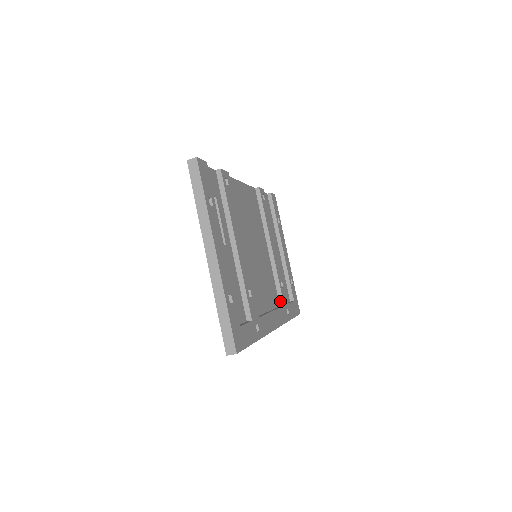
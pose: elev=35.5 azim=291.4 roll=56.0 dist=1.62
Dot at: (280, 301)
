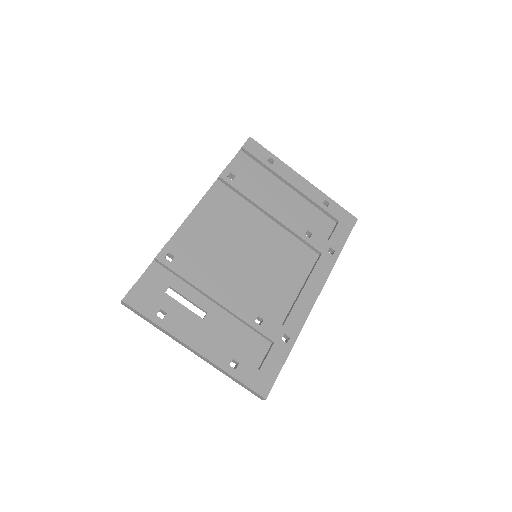
Dot at: (316, 251)
